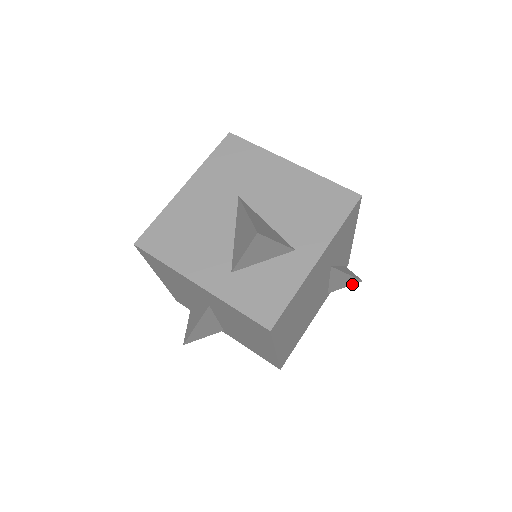
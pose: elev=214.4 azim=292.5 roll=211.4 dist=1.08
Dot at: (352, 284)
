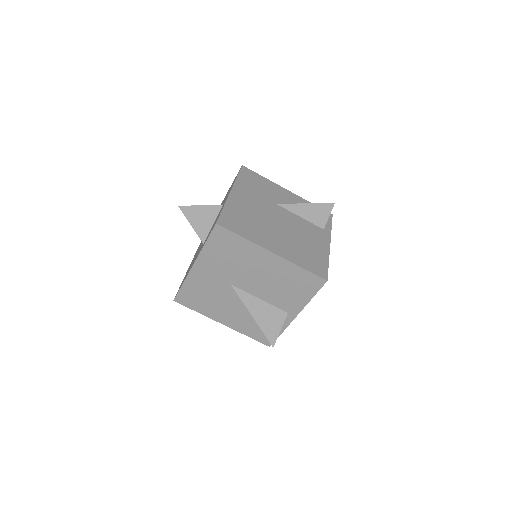
Dot at: occluded
